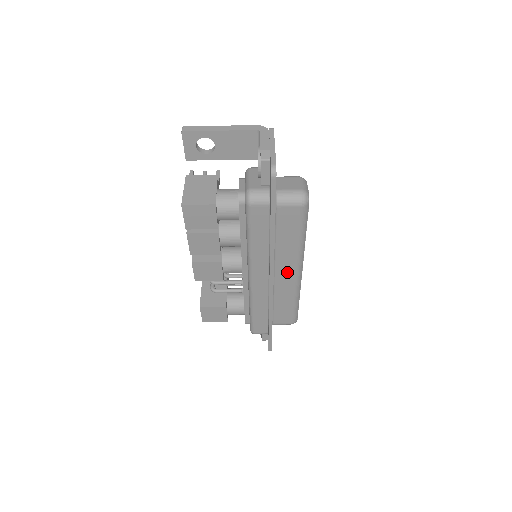
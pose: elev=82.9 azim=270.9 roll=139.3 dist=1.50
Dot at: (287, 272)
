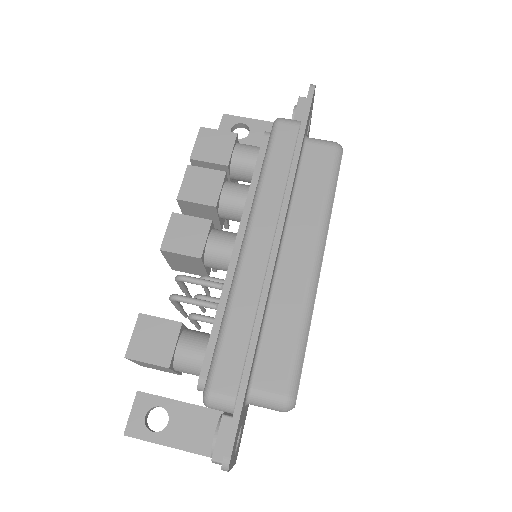
Dot at: (300, 252)
